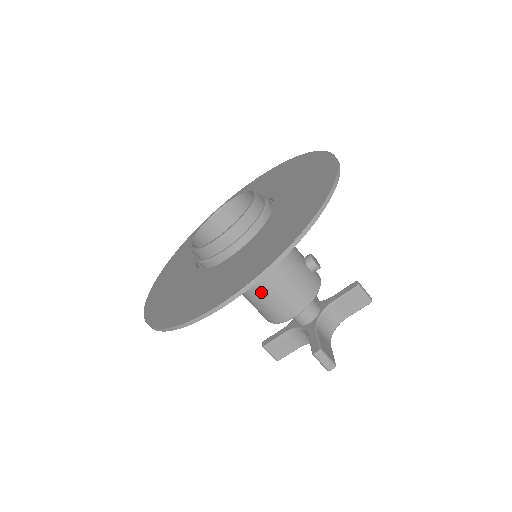
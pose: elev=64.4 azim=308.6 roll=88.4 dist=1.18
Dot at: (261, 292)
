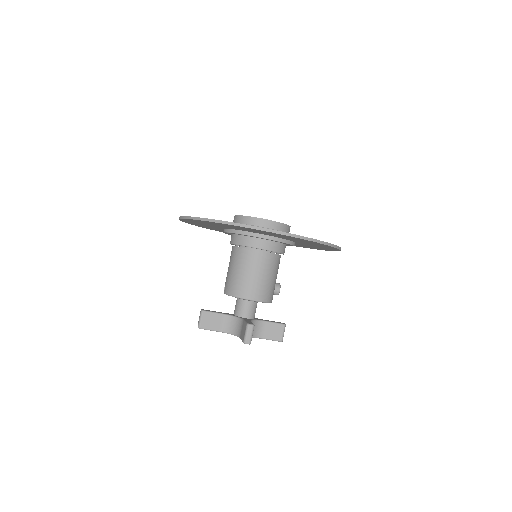
Dot at: (251, 269)
